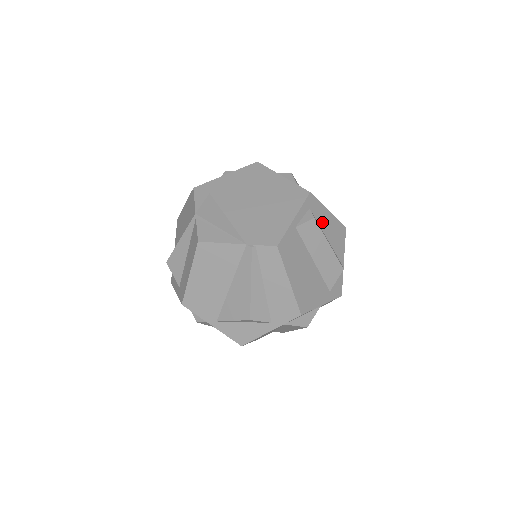
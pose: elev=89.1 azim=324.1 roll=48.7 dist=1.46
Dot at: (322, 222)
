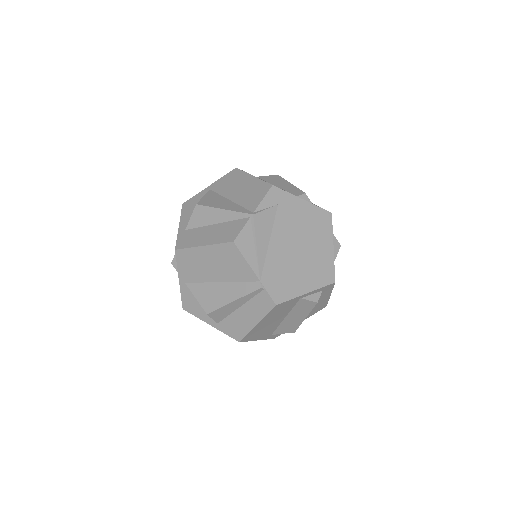
Dot at: (319, 299)
